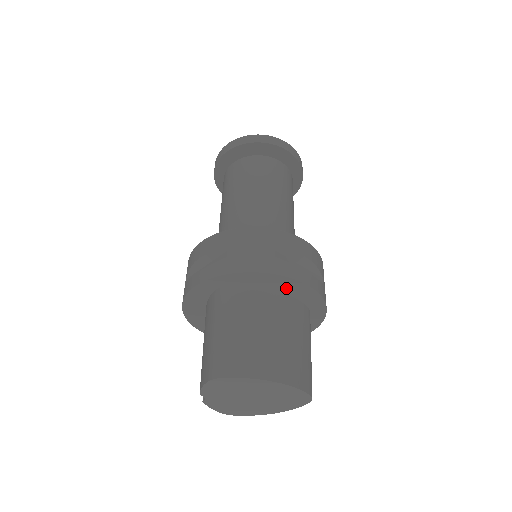
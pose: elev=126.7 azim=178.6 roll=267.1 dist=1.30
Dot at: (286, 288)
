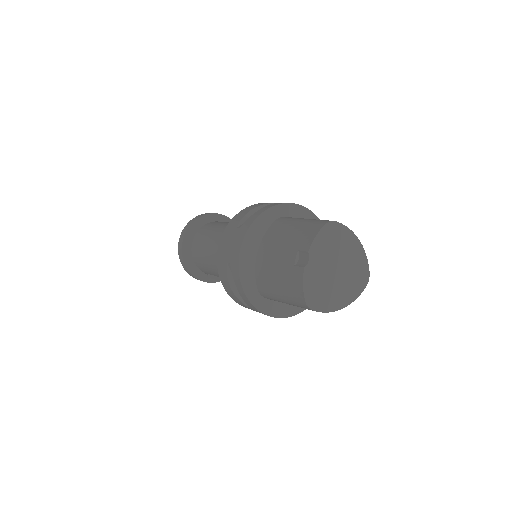
Dot at: occluded
